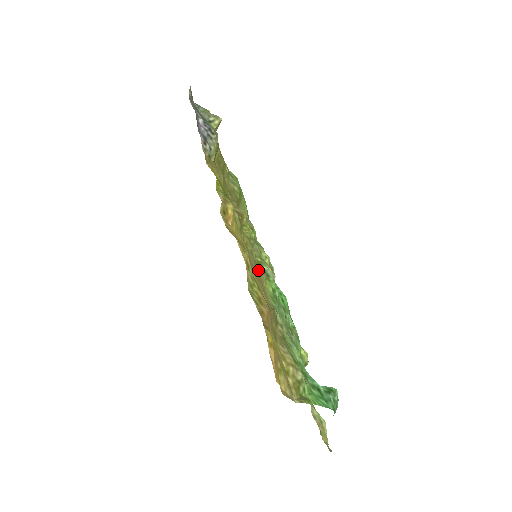
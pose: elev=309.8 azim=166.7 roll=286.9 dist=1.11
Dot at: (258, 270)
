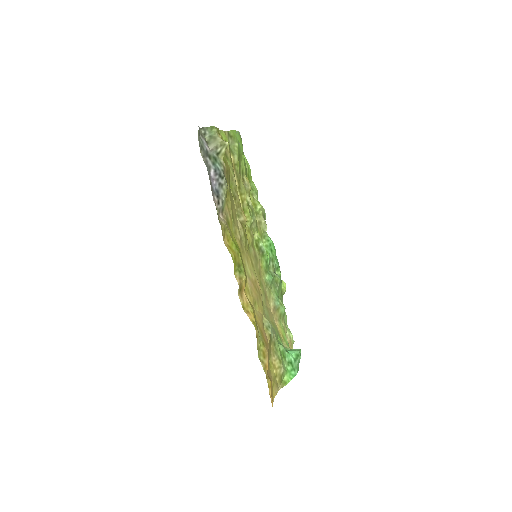
Dot at: (257, 261)
